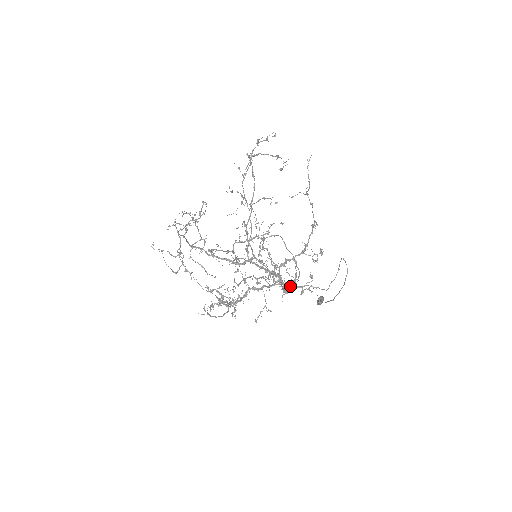
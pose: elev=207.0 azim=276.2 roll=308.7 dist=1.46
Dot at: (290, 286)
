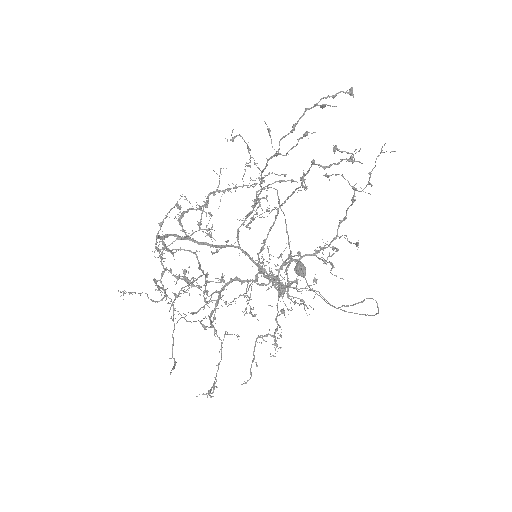
Dot at: occluded
